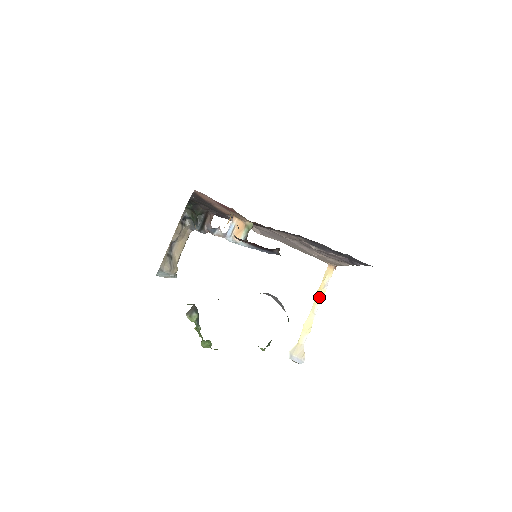
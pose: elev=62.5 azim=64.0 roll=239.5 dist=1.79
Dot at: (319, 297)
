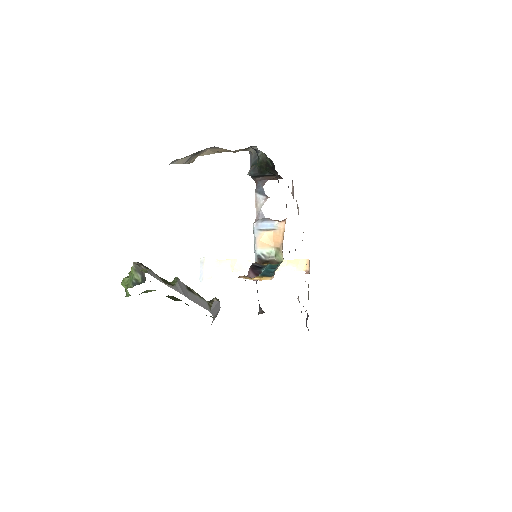
Dot at: occluded
